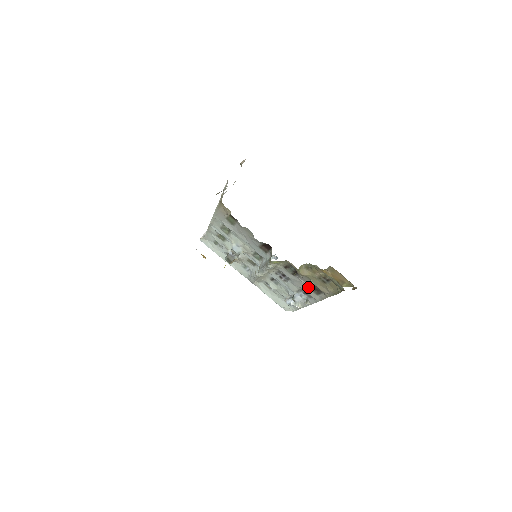
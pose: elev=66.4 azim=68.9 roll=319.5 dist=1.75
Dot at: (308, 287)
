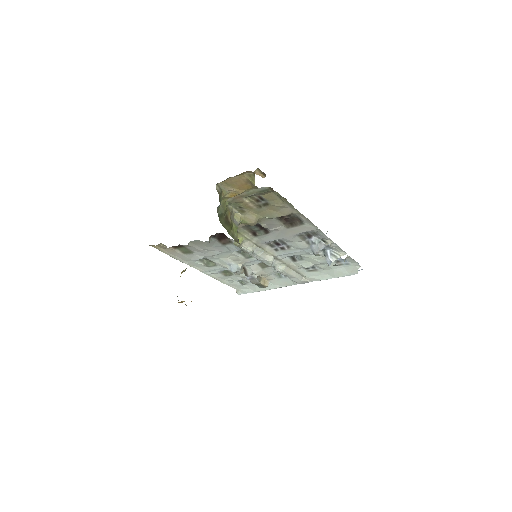
Dot at: (289, 227)
